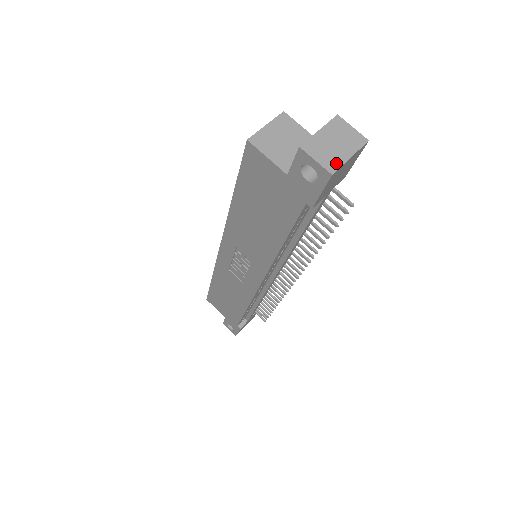
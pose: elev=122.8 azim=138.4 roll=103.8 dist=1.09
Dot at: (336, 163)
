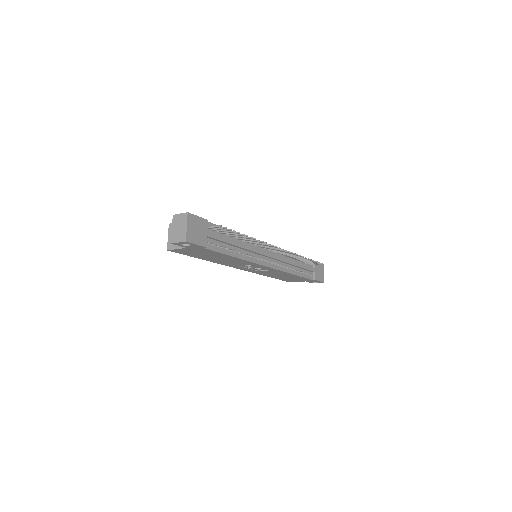
Dot at: (184, 235)
